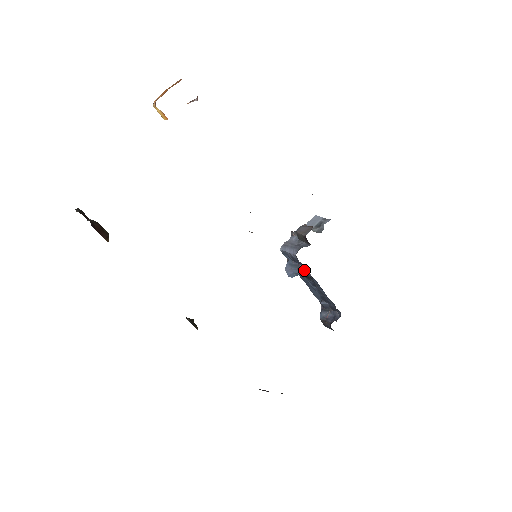
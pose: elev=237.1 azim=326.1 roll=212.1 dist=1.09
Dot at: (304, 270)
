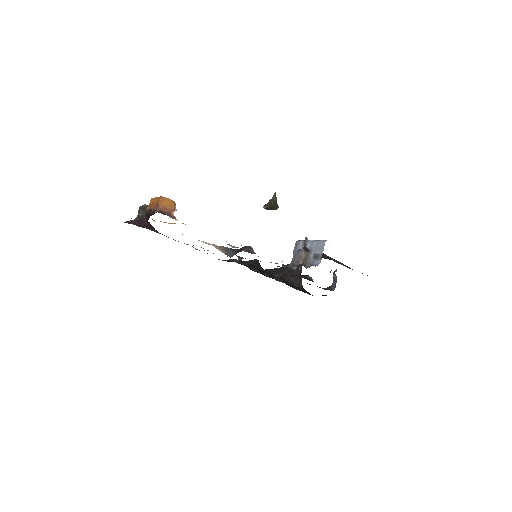
Dot at: occluded
